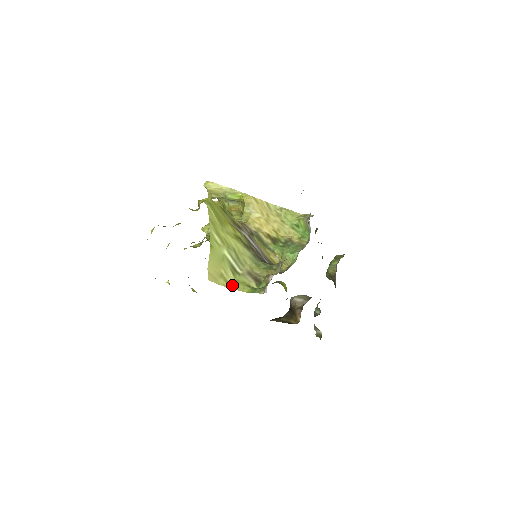
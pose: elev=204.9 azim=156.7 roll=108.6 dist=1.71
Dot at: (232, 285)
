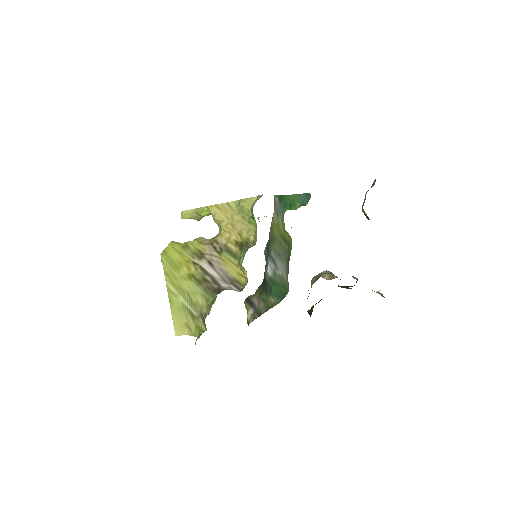
Dot at: (194, 332)
